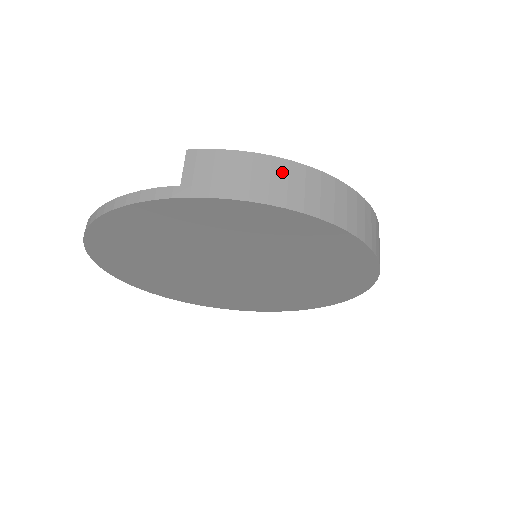
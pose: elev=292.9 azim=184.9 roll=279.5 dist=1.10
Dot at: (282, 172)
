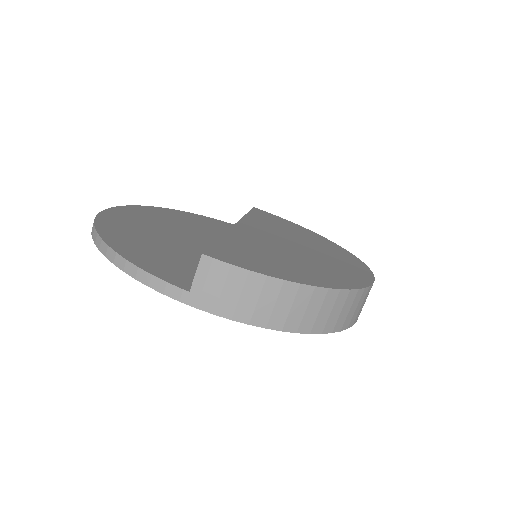
Dot at: (289, 297)
